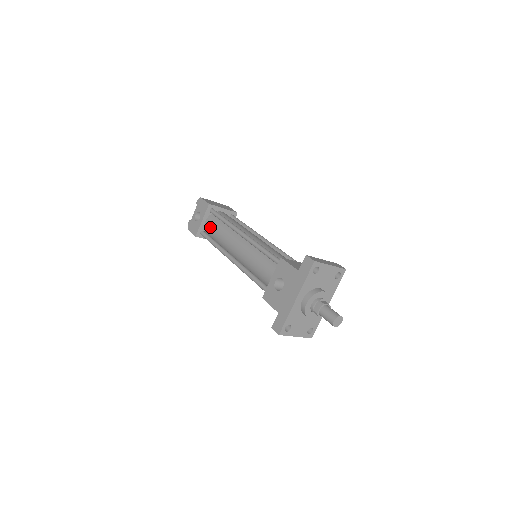
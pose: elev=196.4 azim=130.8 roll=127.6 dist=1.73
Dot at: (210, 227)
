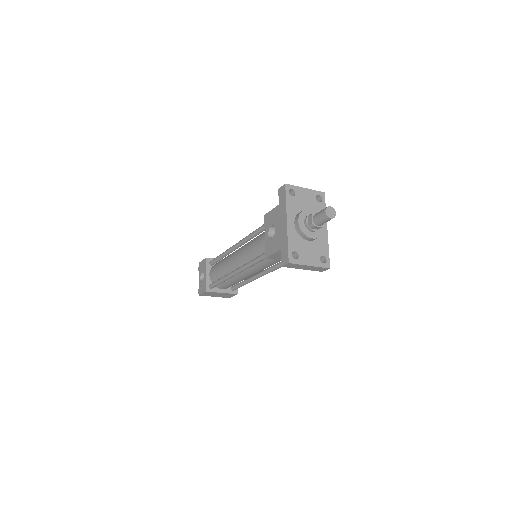
Dot at: (214, 273)
